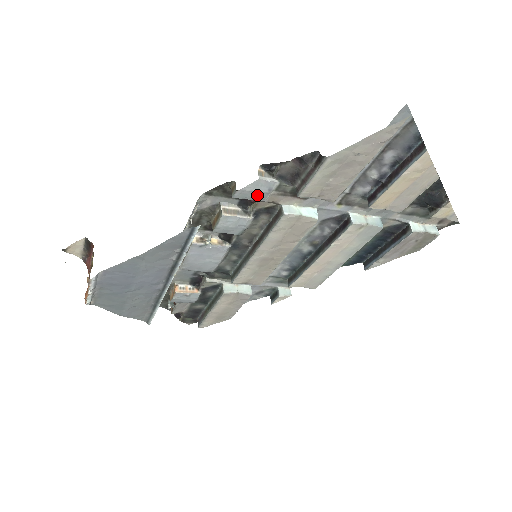
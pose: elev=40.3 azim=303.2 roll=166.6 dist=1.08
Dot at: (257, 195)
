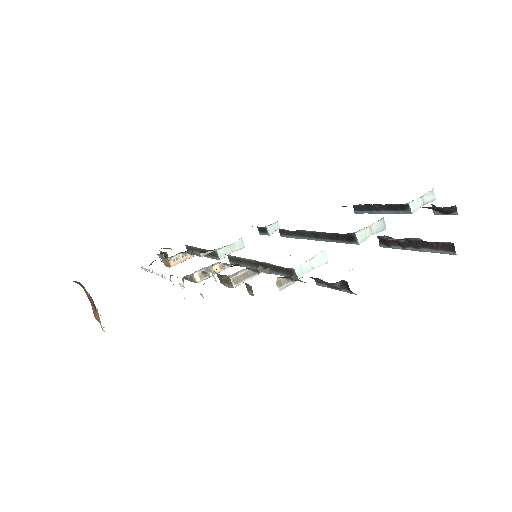
Dot at: occluded
